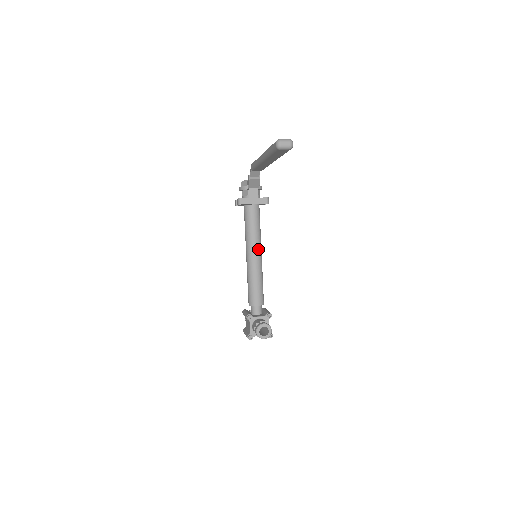
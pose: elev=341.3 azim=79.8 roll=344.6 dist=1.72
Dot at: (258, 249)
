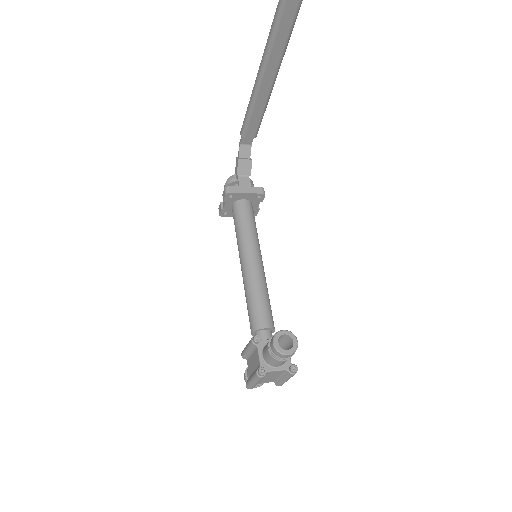
Dot at: (257, 252)
